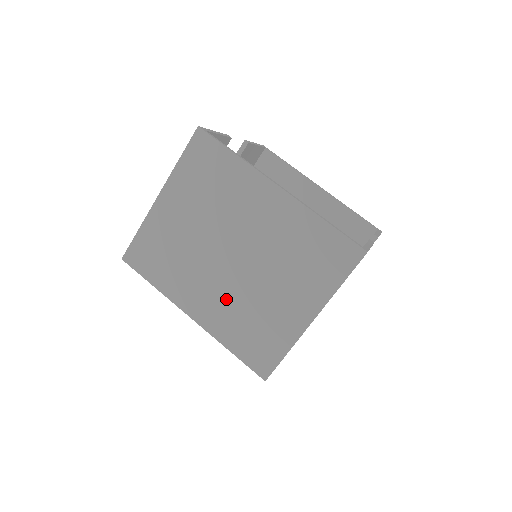
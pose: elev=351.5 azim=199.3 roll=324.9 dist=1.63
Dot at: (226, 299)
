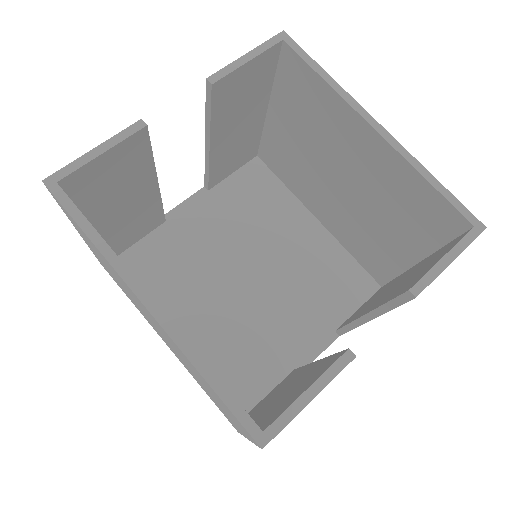
Dot at: occluded
